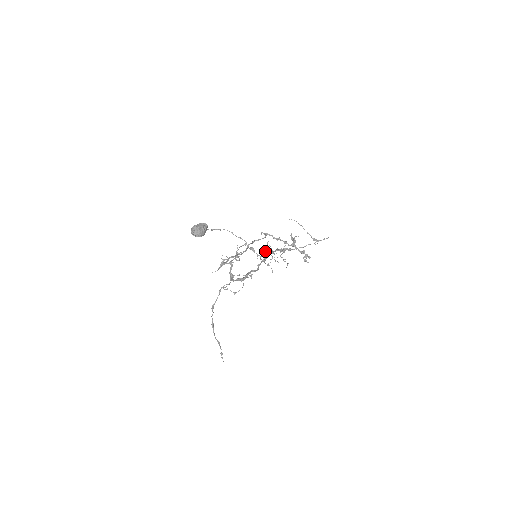
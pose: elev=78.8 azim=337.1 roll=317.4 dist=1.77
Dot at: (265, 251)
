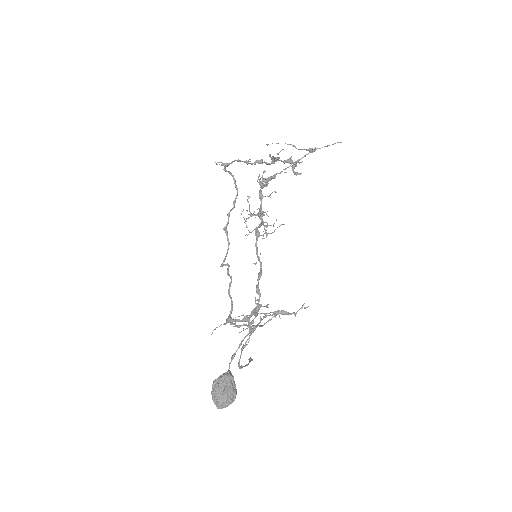
Dot at: (250, 216)
